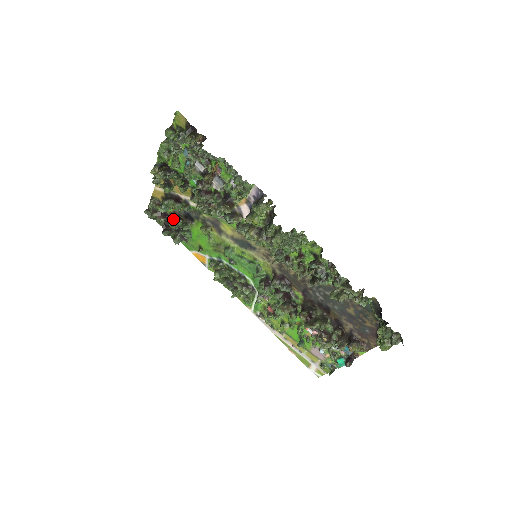
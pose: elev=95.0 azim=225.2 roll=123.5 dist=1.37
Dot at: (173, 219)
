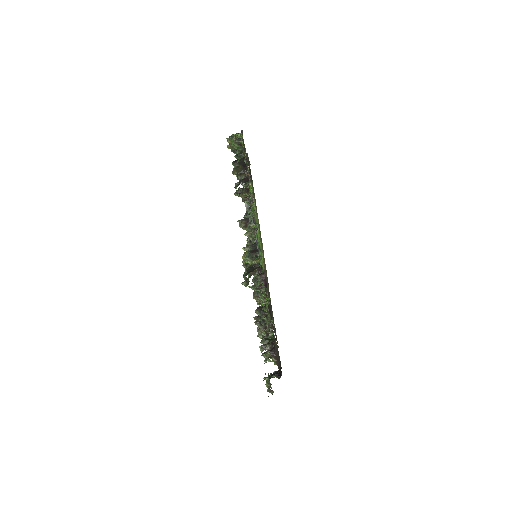
Dot at: occluded
